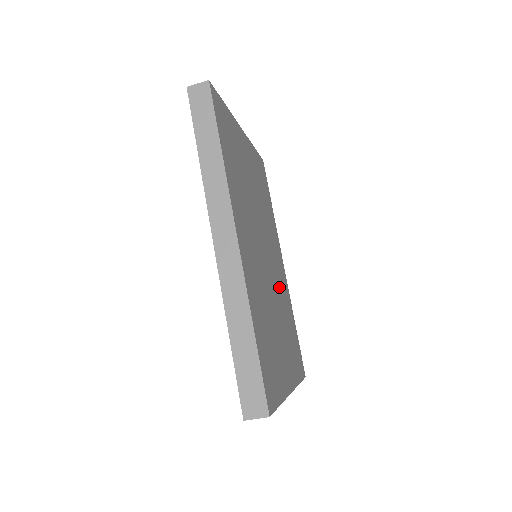
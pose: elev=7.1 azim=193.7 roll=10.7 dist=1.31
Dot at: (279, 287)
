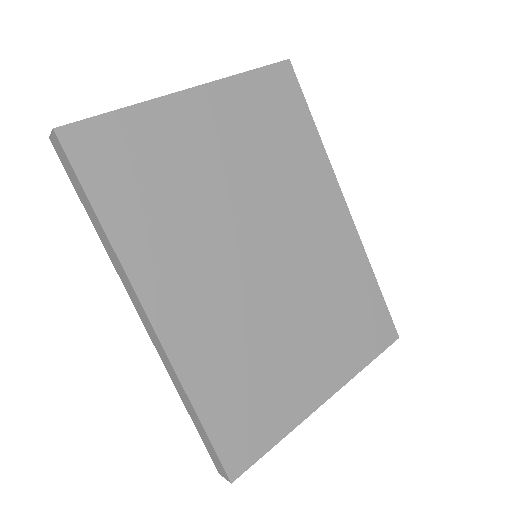
Dot at: (314, 267)
